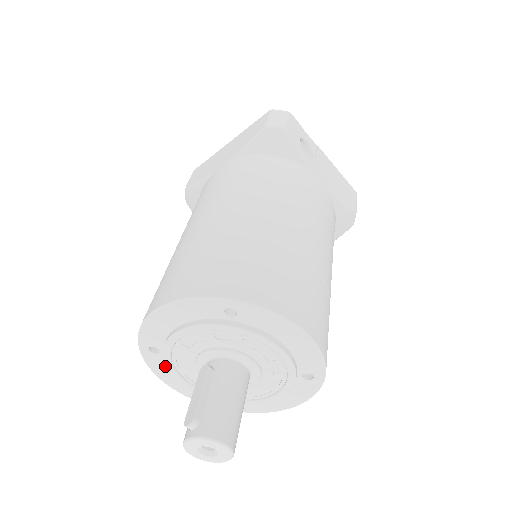
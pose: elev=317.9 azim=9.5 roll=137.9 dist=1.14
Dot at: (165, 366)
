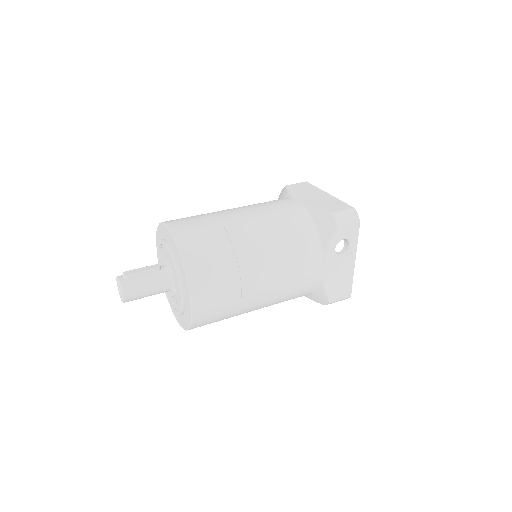
Dot at: occluded
